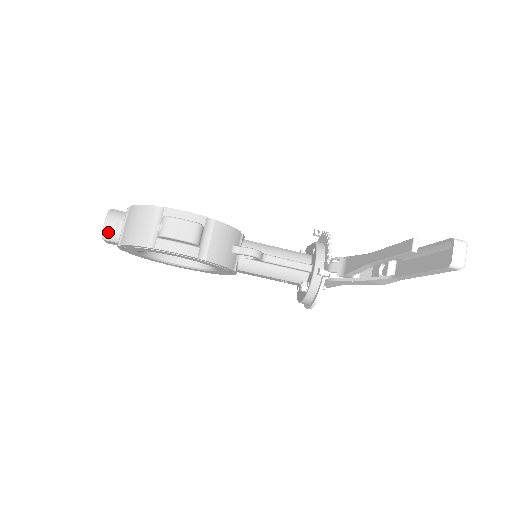
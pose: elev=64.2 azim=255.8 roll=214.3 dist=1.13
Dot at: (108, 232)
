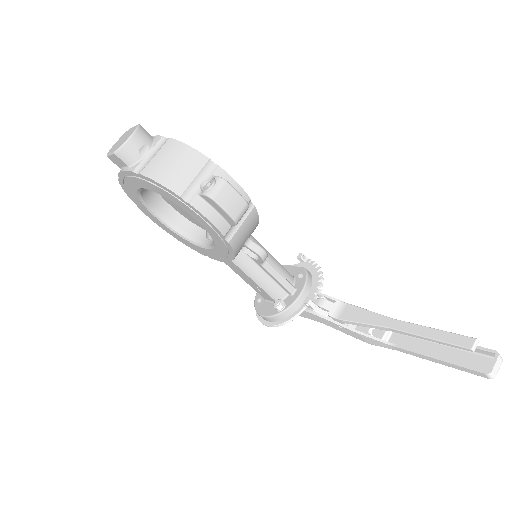
Dot at: (128, 150)
